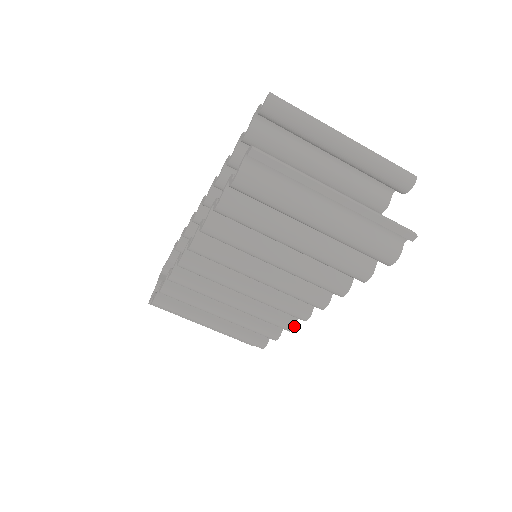
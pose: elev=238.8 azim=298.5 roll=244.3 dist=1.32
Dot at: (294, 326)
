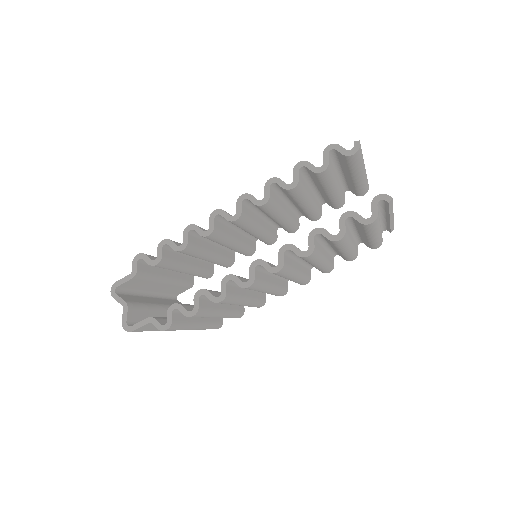
Dot at: (265, 302)
